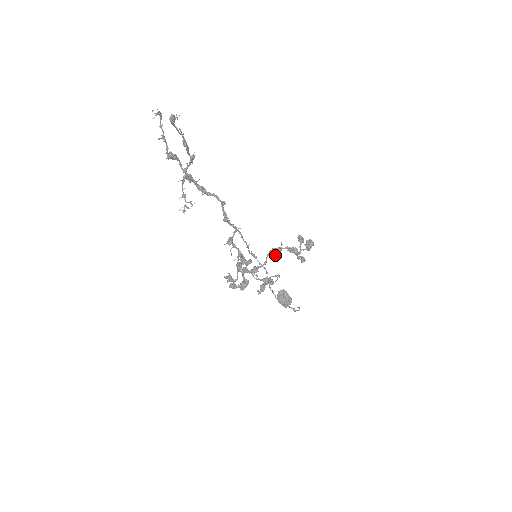
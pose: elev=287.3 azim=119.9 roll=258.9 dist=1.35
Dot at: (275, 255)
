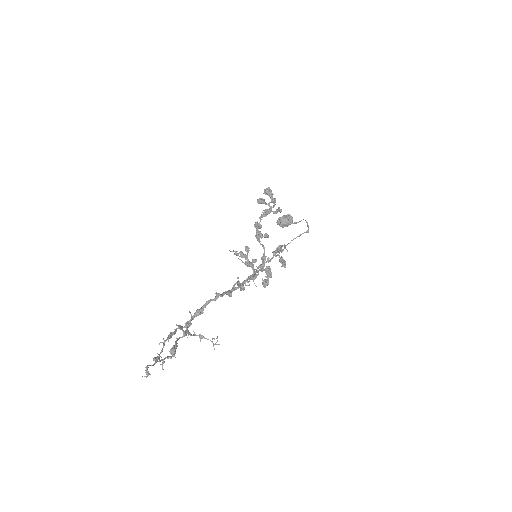
Dot at: (262, 235)
